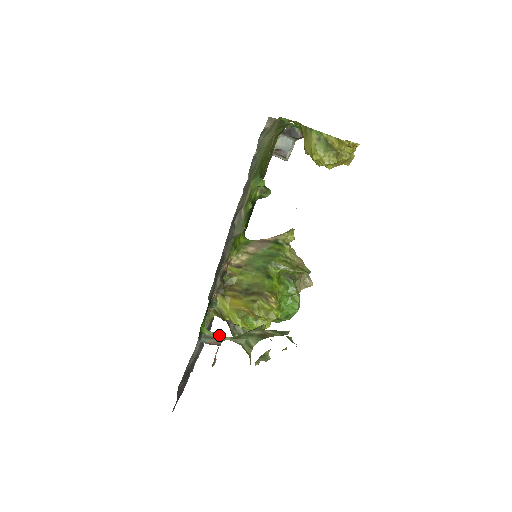
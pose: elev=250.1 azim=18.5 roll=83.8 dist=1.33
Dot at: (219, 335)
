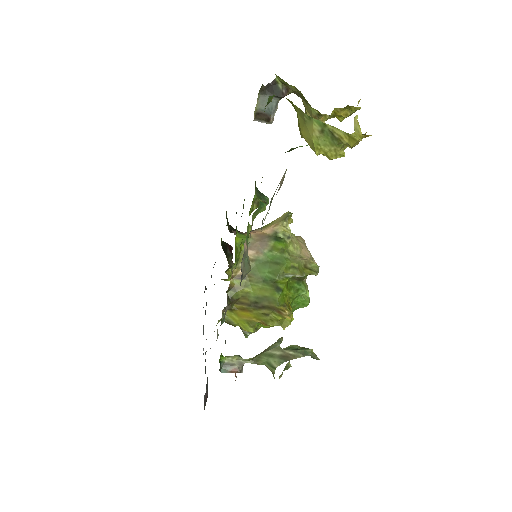
Dot at: (238, 360)
